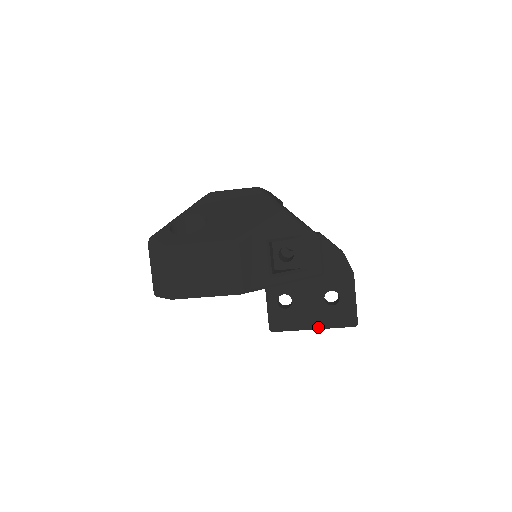
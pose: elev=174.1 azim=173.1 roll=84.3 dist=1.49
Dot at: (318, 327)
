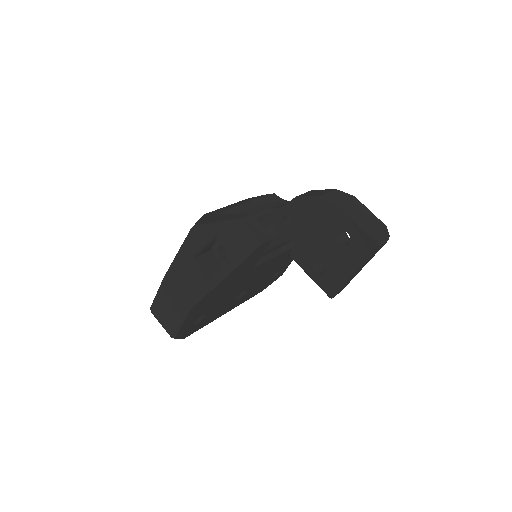
Dot at: (355, 270)
